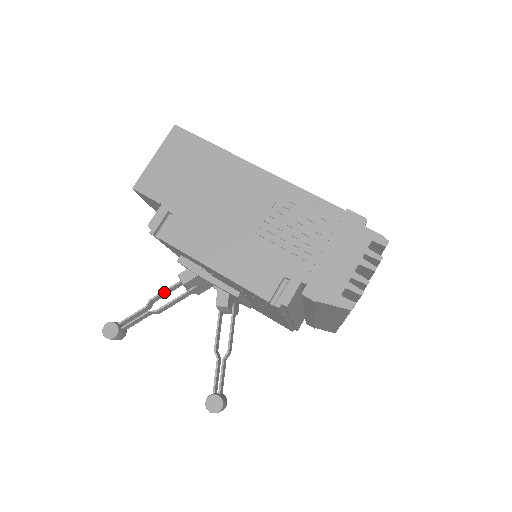
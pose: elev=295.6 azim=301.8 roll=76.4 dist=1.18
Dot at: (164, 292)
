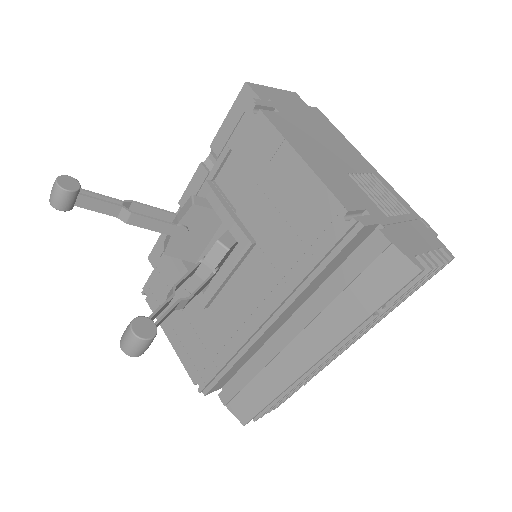
Dot at: (151, 208)
